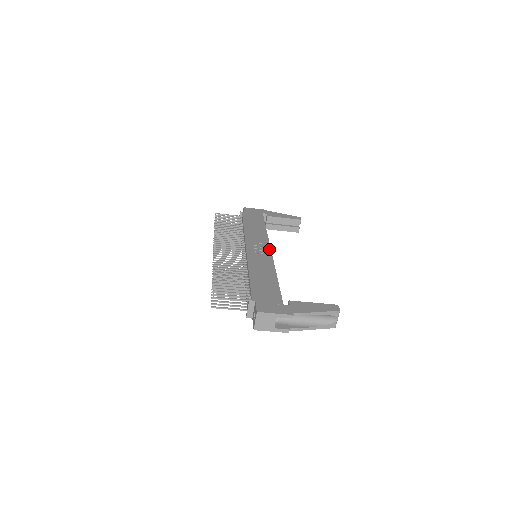
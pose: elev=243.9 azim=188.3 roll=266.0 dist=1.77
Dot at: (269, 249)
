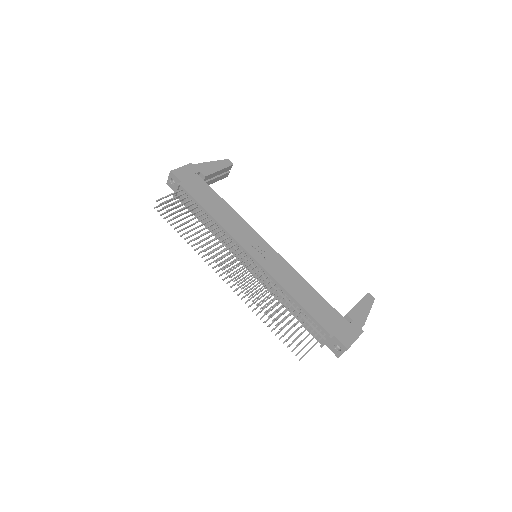
Dot at: (267, 244)
